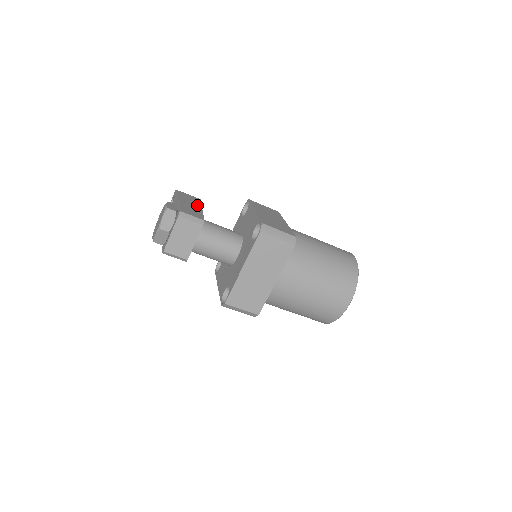
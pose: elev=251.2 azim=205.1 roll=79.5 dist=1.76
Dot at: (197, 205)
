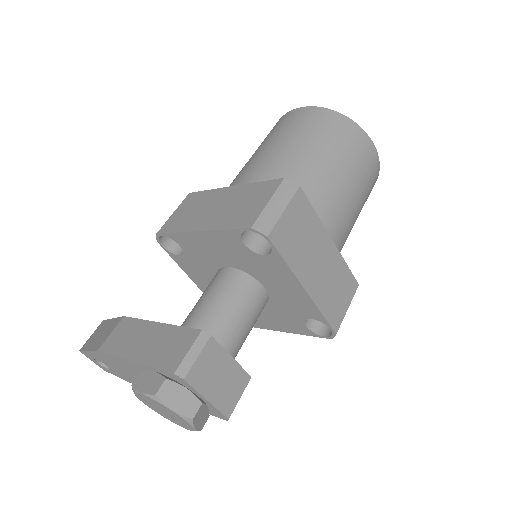
Dot at: (146, 329)
